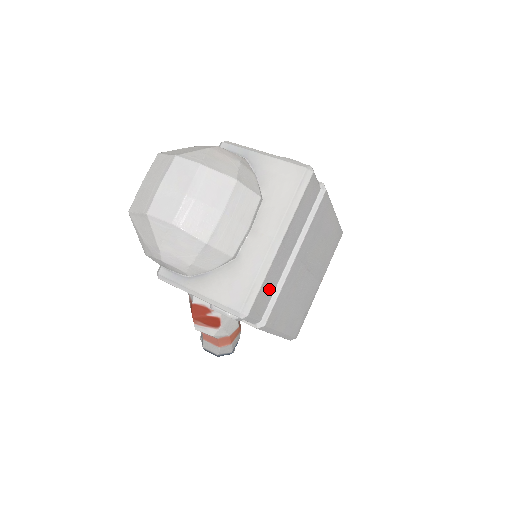
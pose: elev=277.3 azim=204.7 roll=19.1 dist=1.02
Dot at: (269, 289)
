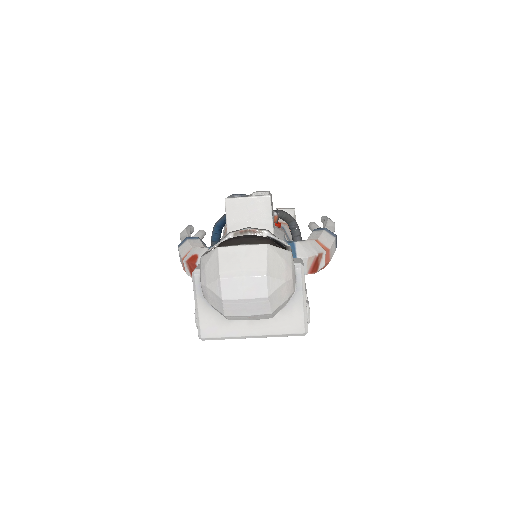
Dot at: occluded
